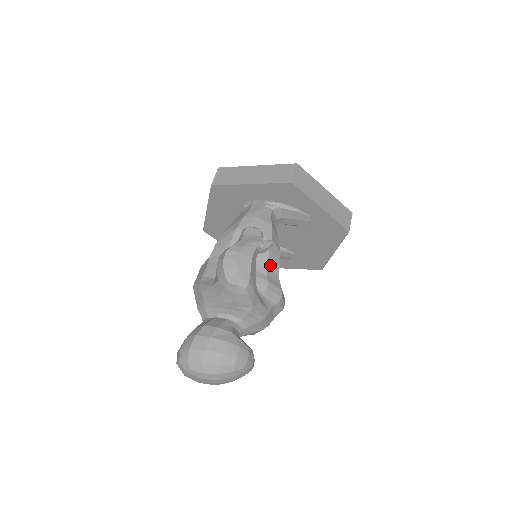
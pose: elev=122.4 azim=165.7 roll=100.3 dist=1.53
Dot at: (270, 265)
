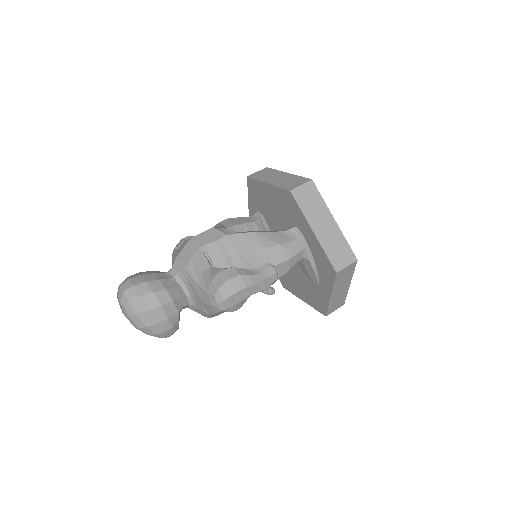
Dot at: occluded
